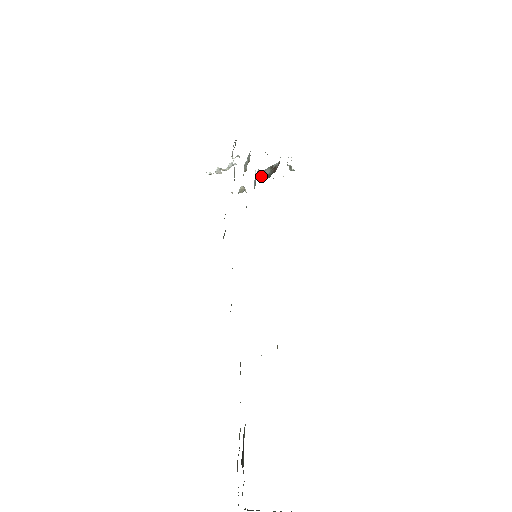
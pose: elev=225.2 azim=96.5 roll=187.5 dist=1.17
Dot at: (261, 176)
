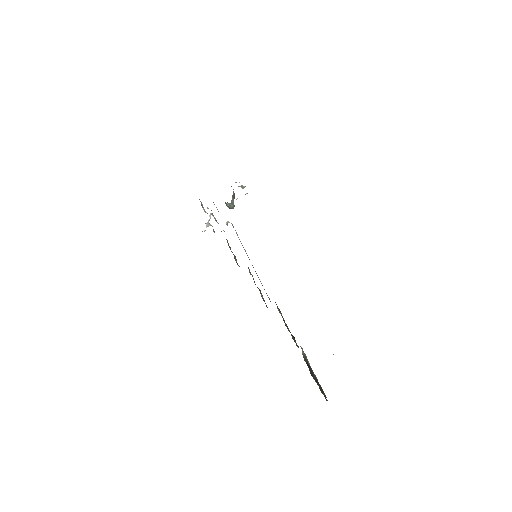
Dot at: (232, 206)
